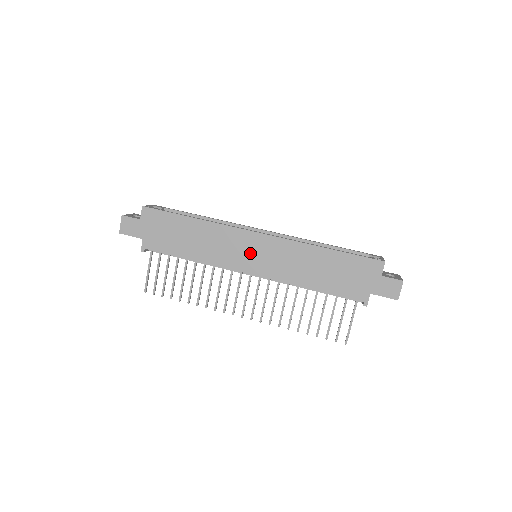
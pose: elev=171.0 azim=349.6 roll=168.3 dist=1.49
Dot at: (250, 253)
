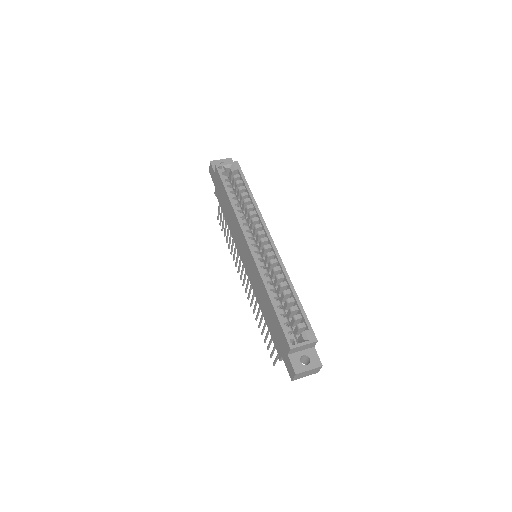
Dot at: (244, 253)
